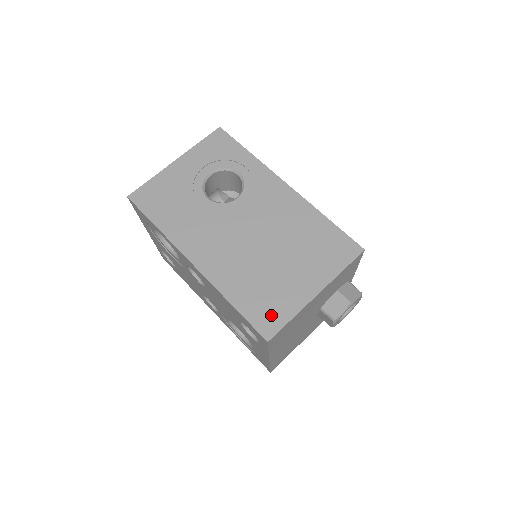
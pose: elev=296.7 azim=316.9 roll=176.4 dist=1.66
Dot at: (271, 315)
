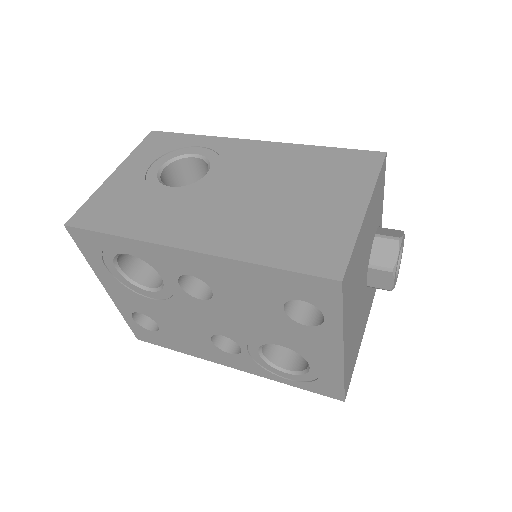
Dot at: (325, 253)
